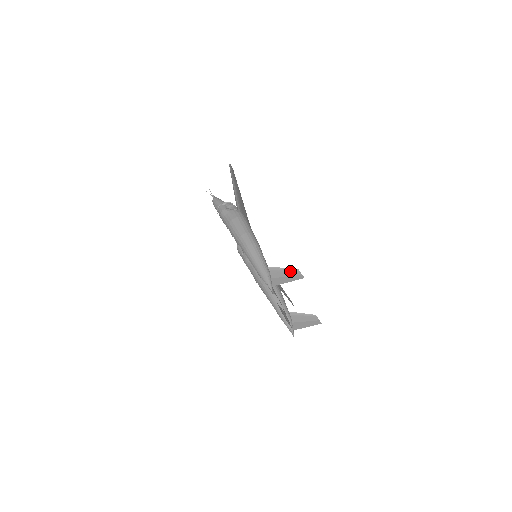
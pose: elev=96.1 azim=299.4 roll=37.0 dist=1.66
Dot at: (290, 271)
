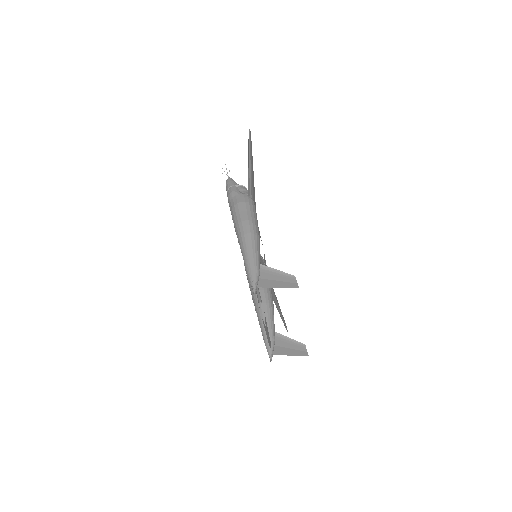
Dot at: (284, 276)
